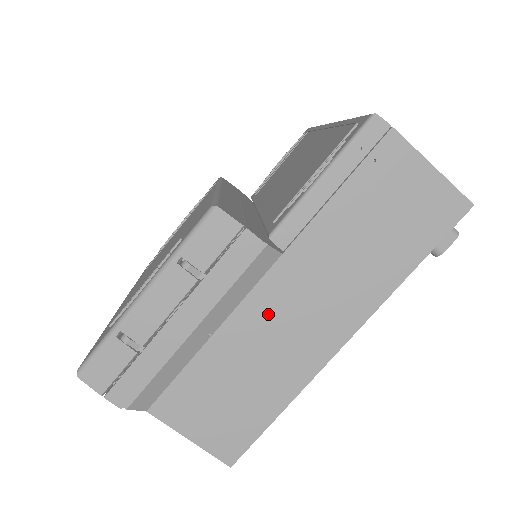
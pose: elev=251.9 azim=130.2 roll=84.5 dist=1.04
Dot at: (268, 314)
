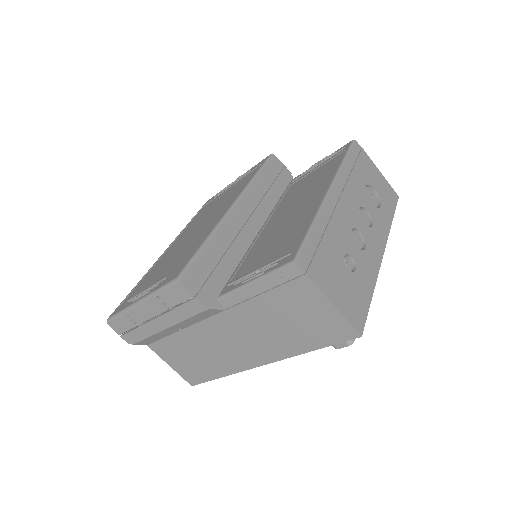
Dot at: (215, 334)
